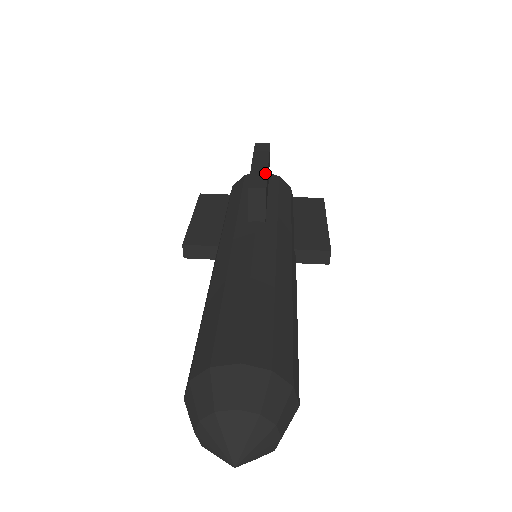
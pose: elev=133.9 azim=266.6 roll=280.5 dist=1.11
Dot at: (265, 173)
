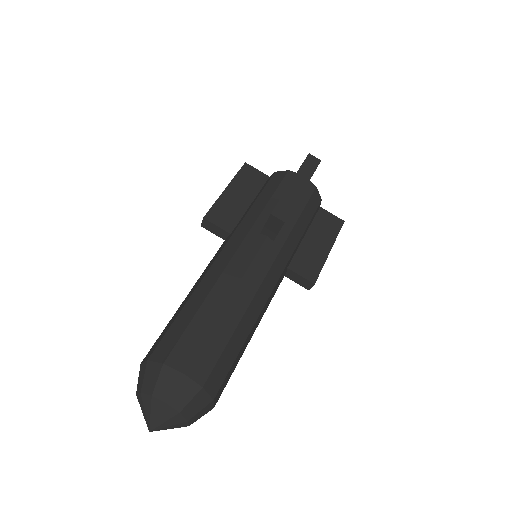
Dot at: (295, 201)
